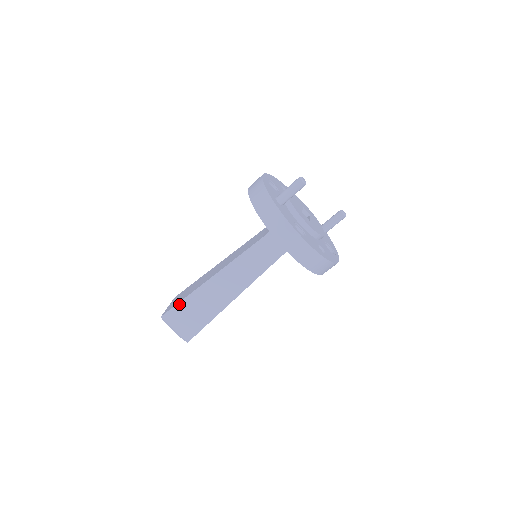
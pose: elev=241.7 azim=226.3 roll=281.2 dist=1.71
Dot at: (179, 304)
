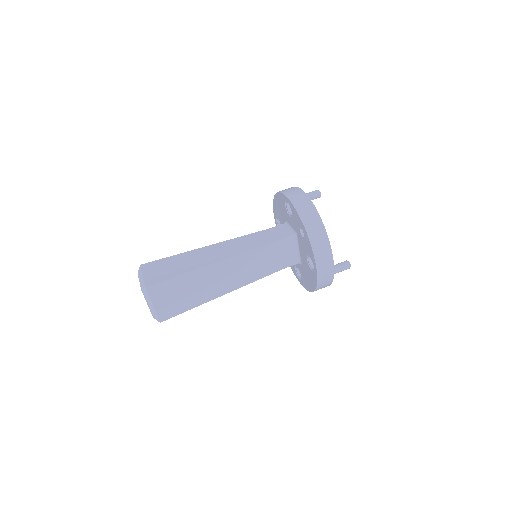
Dot at: (165, 259)
